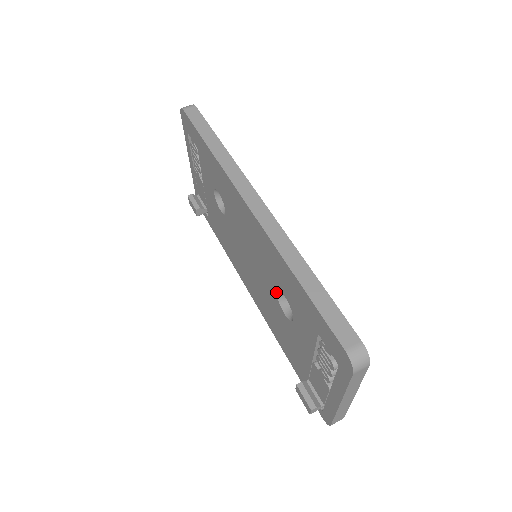
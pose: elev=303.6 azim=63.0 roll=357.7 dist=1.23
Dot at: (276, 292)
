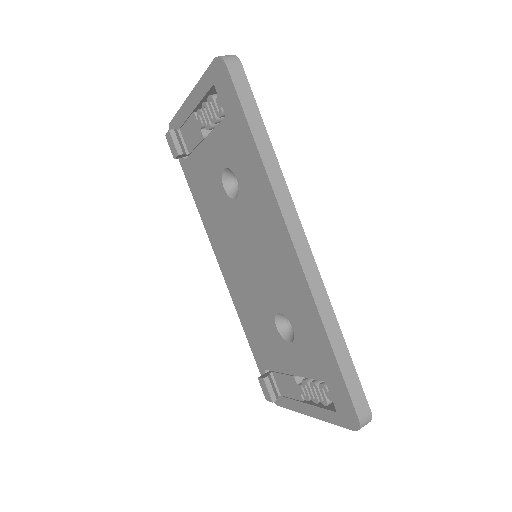
Dot at: (278, 311)
